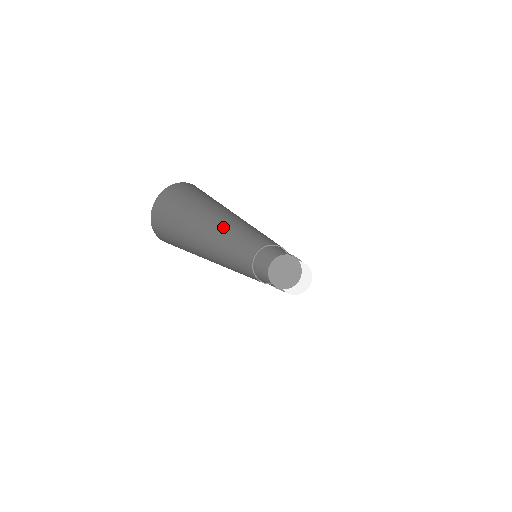
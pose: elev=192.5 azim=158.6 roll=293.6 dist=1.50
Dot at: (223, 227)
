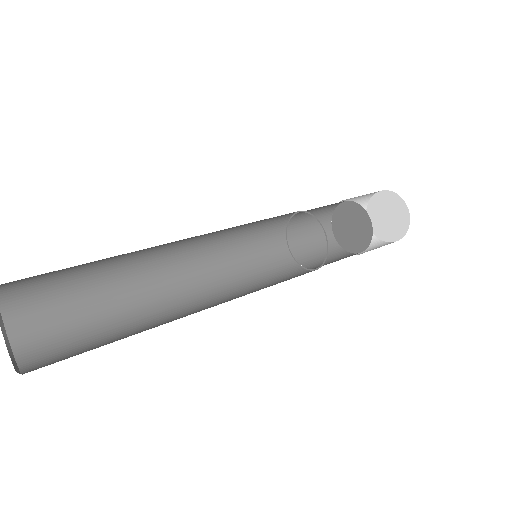
Dot at: occluded
